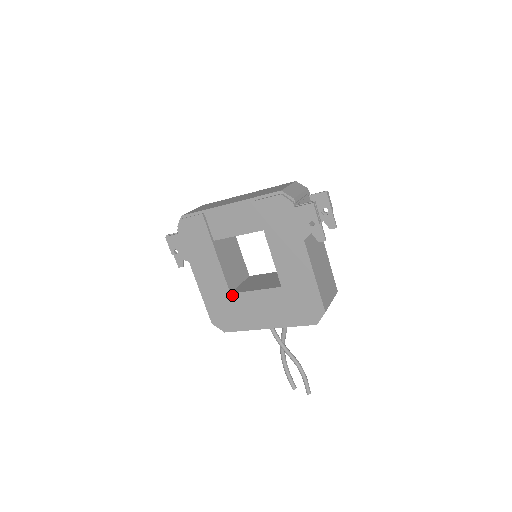
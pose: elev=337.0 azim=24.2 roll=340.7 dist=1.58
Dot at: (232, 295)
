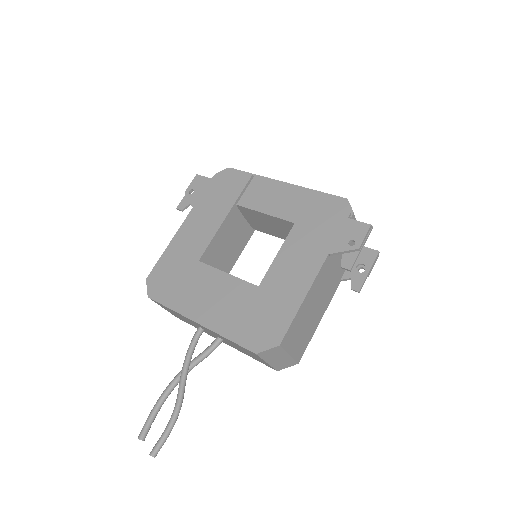
Dot at: (199, 263)
